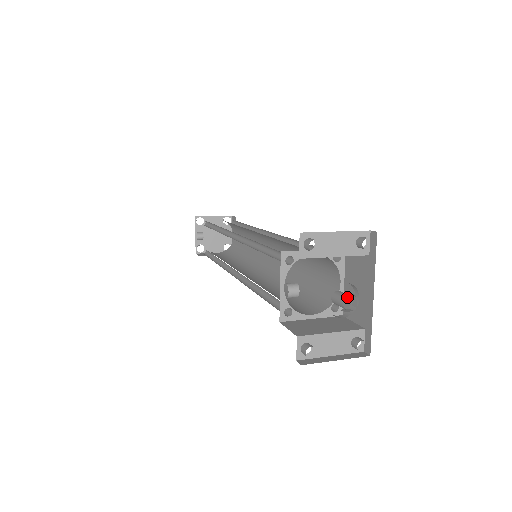
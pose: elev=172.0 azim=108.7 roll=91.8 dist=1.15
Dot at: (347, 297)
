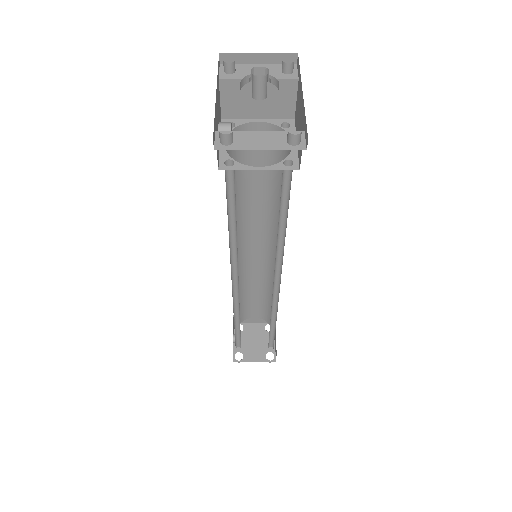
Dot at: occluded
